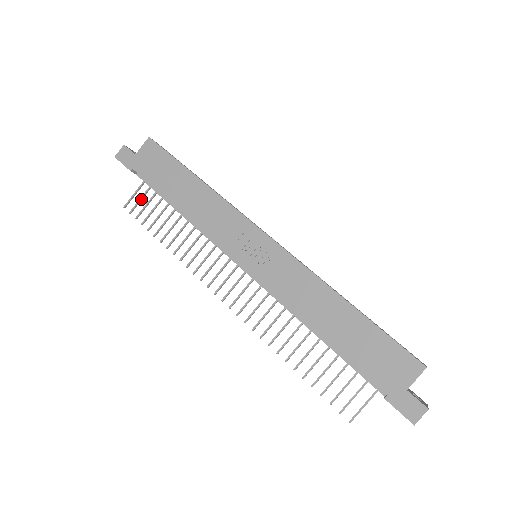
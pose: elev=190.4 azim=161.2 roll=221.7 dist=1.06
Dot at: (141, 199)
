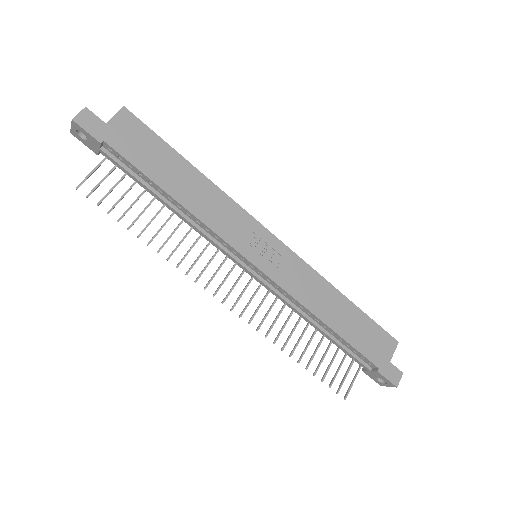
Dot at: occluded
